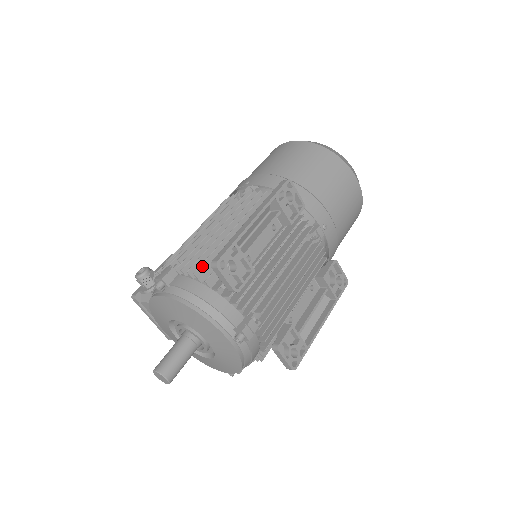
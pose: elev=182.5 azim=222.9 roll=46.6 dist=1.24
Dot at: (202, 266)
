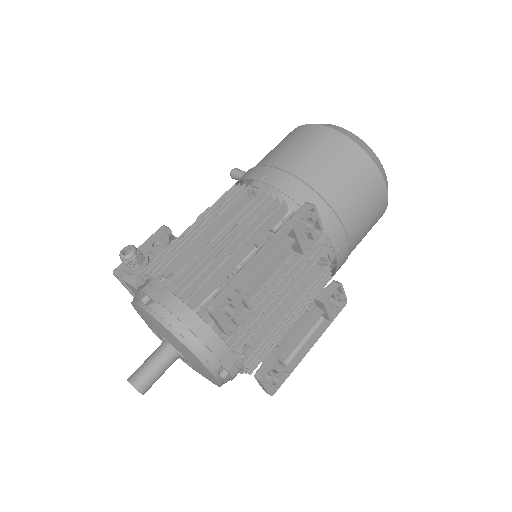
Dot at: (196, 292)
